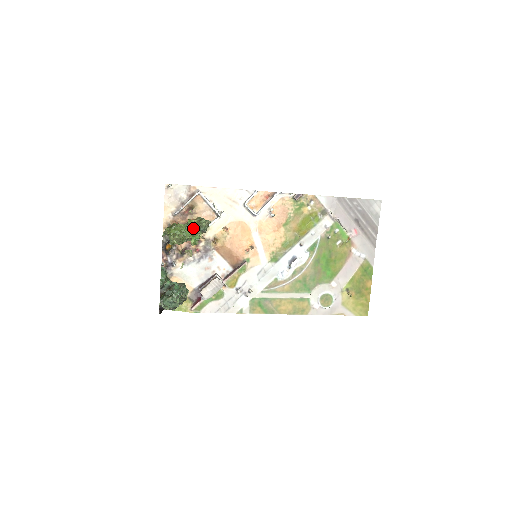
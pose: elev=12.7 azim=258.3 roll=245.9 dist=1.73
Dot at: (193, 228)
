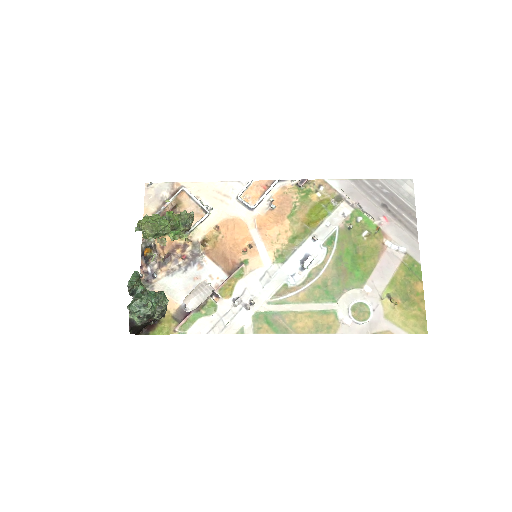
Dot at: (172, 221)
